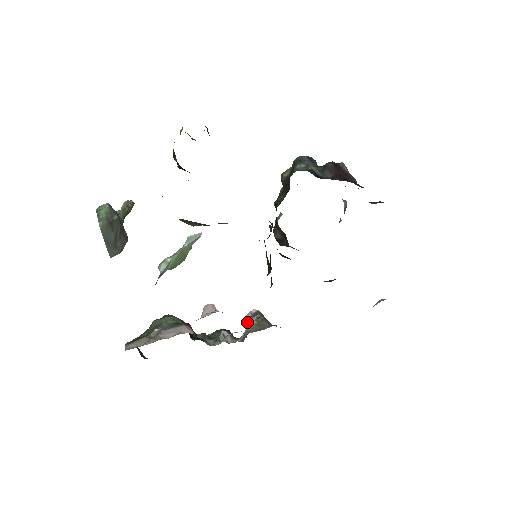
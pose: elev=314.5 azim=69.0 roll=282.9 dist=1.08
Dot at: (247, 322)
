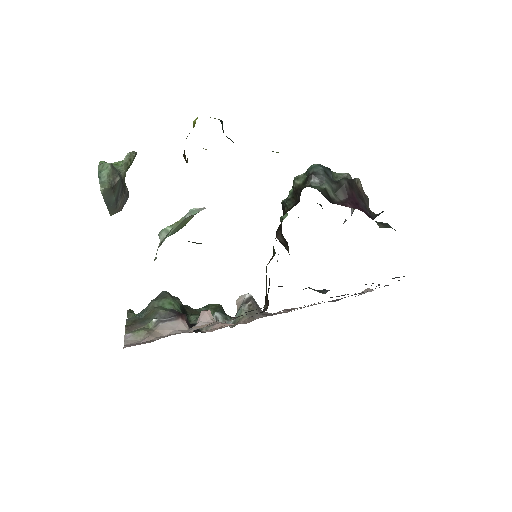
Dot at: (239, 304)
